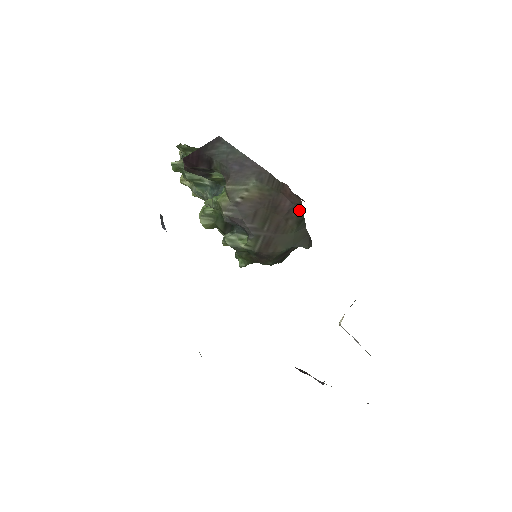
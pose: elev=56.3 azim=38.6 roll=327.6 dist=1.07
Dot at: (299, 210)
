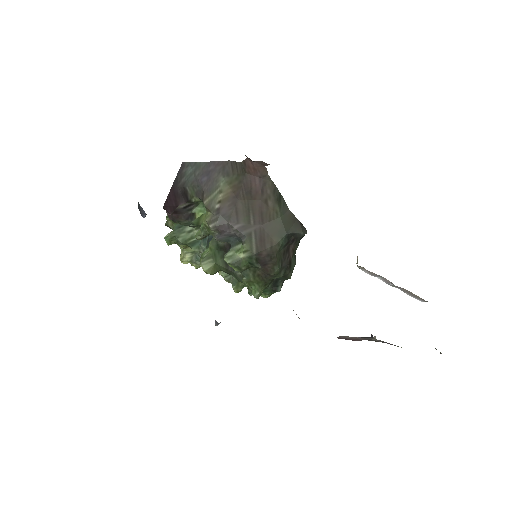
Dot at: (271, 184)
